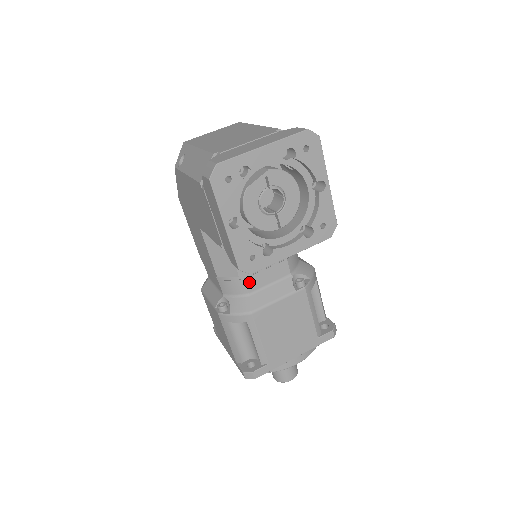
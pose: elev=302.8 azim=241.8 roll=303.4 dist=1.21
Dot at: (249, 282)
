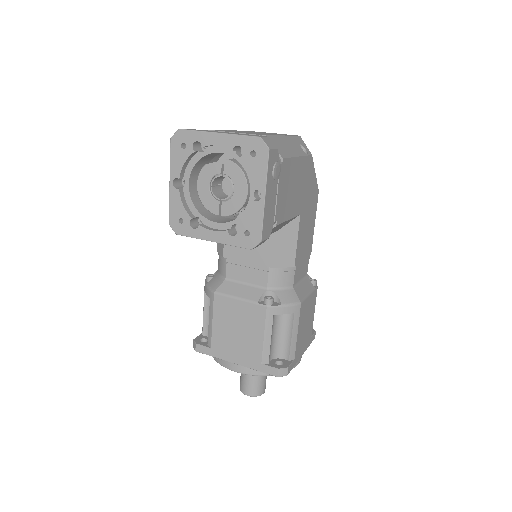
Dot at: (230, 268)
